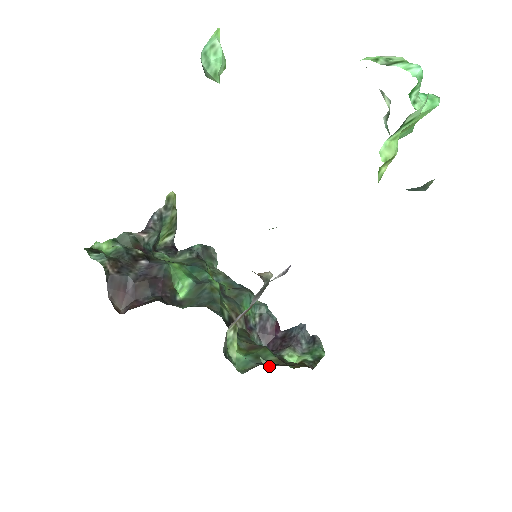
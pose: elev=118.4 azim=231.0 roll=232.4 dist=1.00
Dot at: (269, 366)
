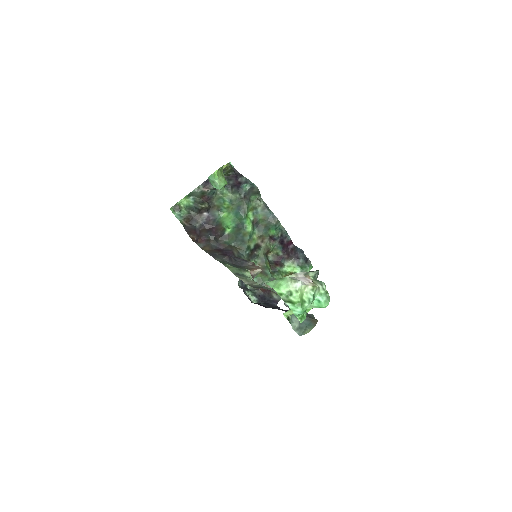
Dot at: (255, 301)
